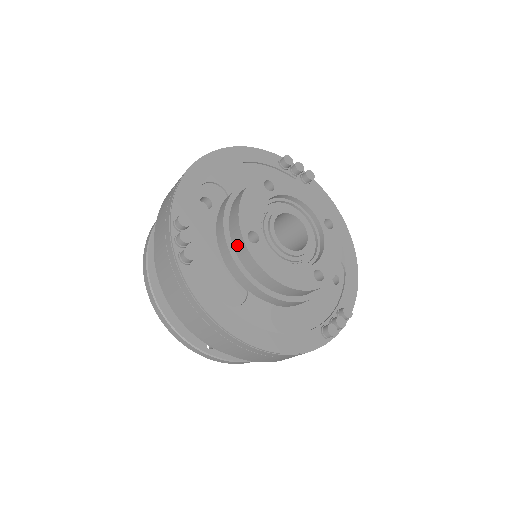
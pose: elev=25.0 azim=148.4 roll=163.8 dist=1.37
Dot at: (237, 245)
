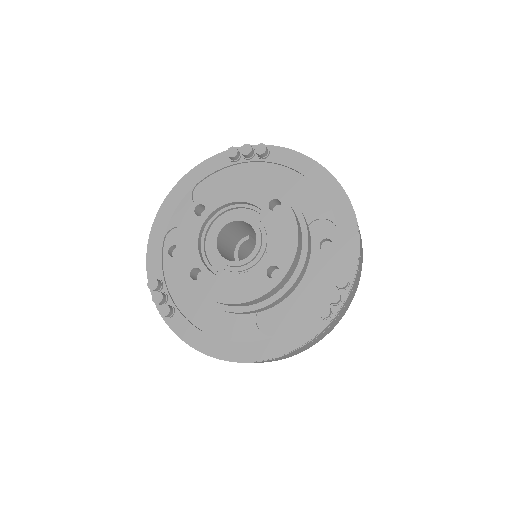
Dot at: occluded
